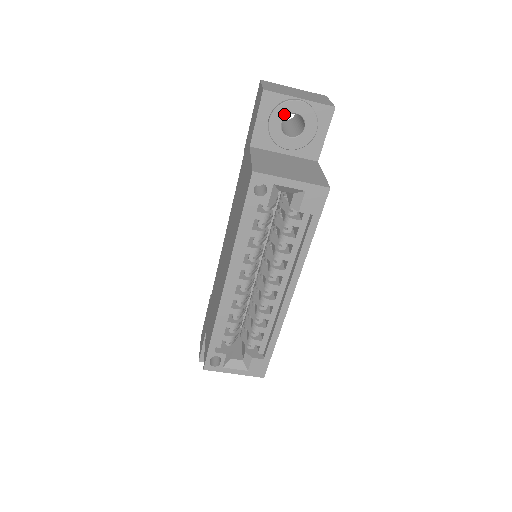
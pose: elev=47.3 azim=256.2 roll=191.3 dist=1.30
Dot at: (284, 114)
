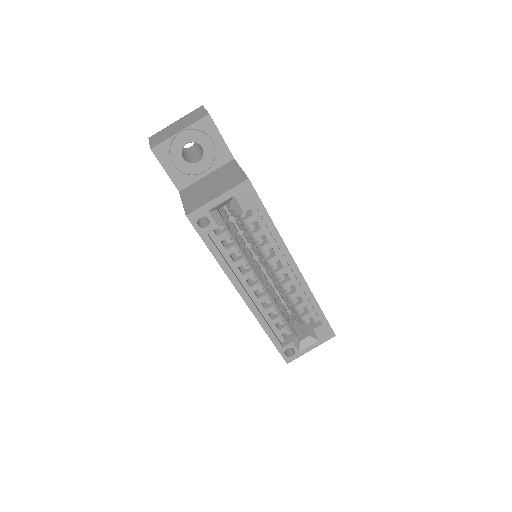
Dot at: (179, 152)
